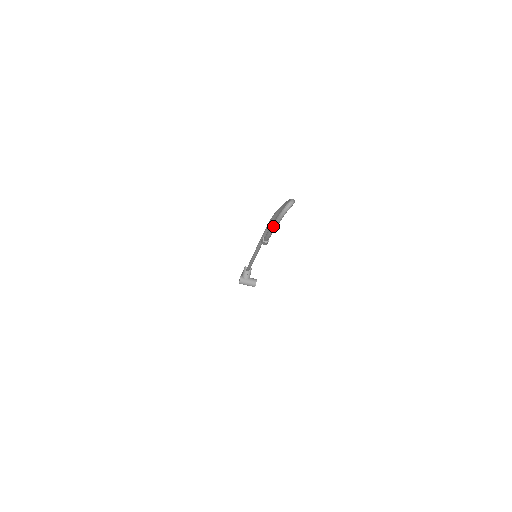
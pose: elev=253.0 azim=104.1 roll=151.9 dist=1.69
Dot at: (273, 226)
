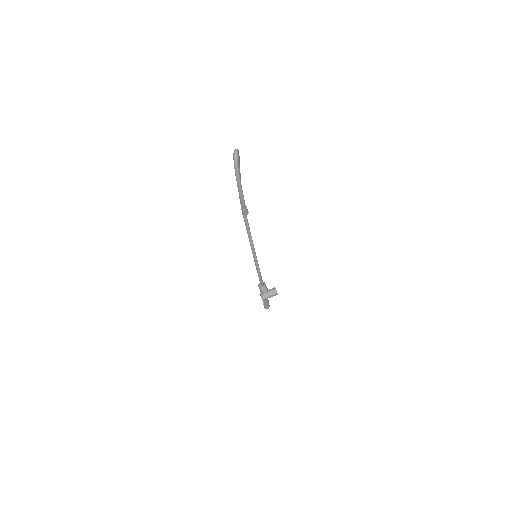
Dot at: (237, 181)
